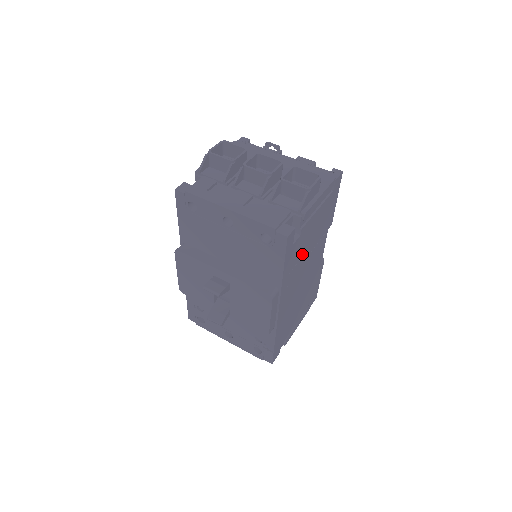
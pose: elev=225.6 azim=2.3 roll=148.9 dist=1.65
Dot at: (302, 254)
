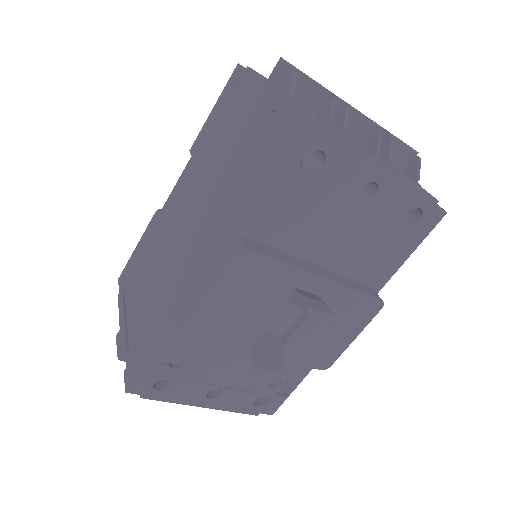
Dot at: occluded
